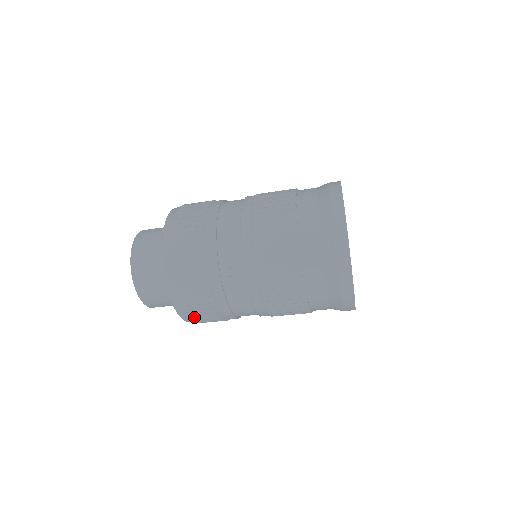
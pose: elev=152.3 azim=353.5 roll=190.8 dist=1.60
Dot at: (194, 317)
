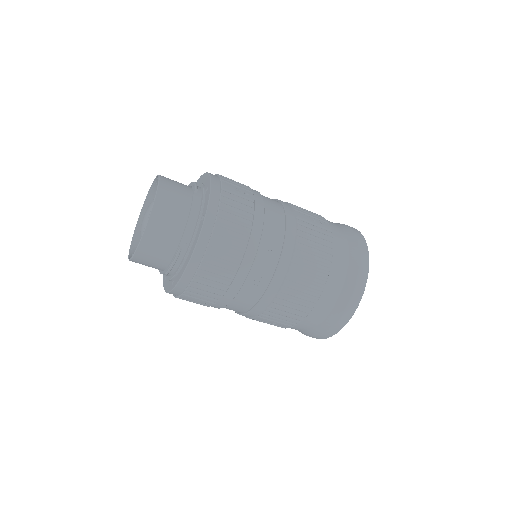
Dot at: (199, 281)
